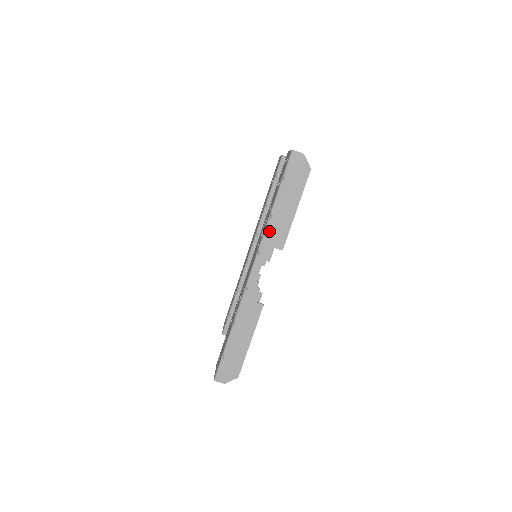
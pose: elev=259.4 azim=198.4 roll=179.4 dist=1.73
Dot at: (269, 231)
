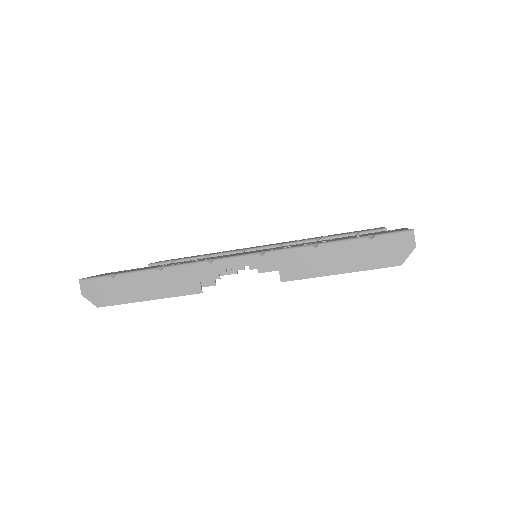
Dot at: (296, 253)
